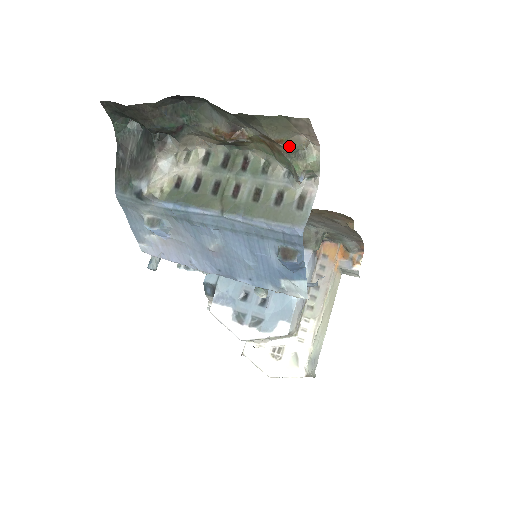
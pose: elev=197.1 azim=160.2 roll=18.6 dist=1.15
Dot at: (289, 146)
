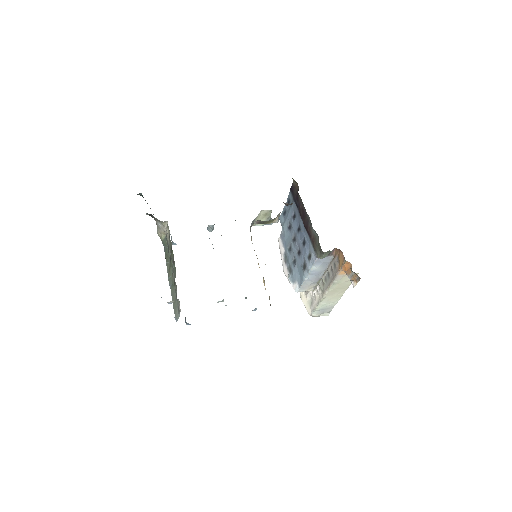
Dot at: occluded
